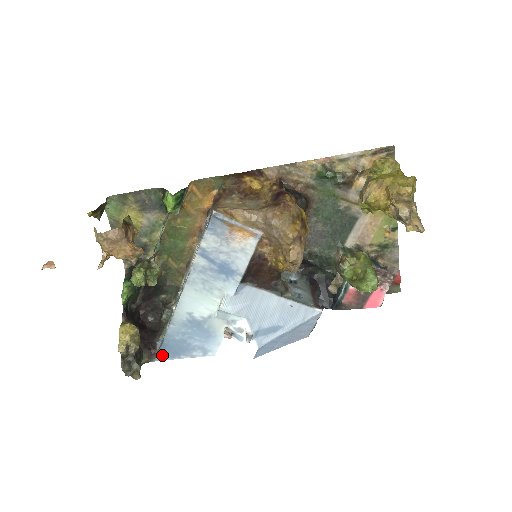
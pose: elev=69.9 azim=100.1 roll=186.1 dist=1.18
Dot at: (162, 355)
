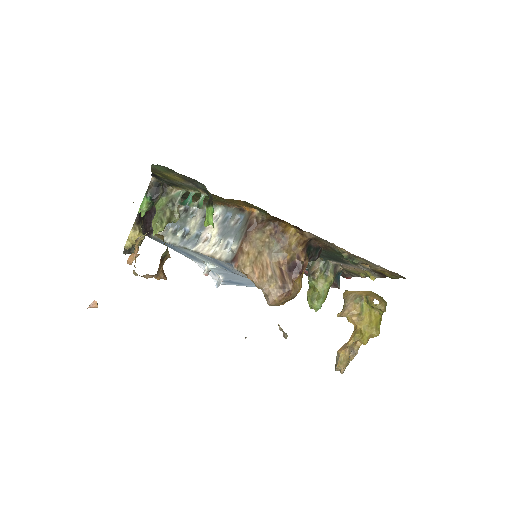
Dot at: (156, 240)
